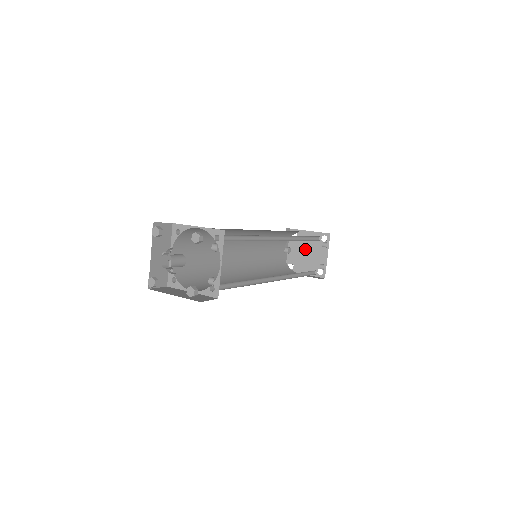
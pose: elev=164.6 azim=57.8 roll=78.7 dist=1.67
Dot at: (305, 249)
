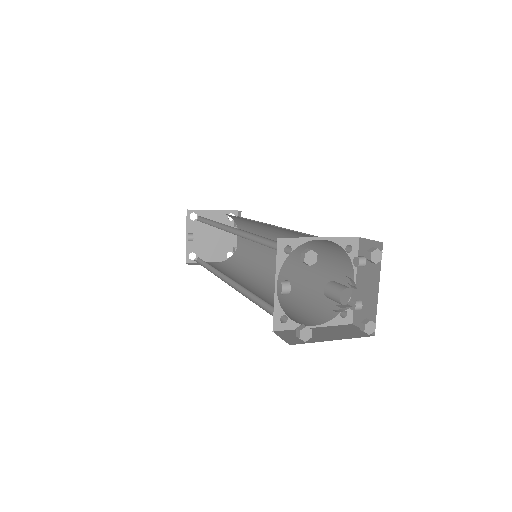
Dot at: (209, 232)
